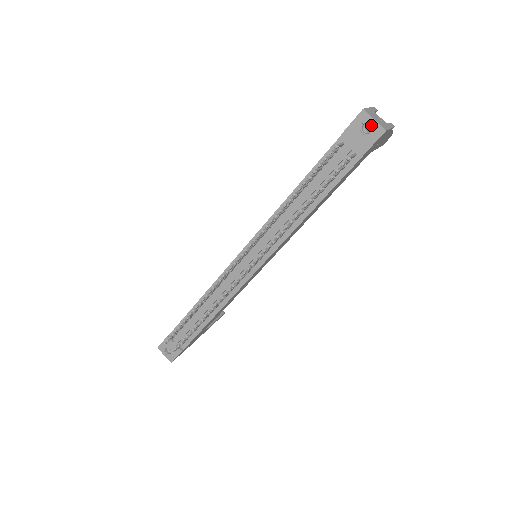
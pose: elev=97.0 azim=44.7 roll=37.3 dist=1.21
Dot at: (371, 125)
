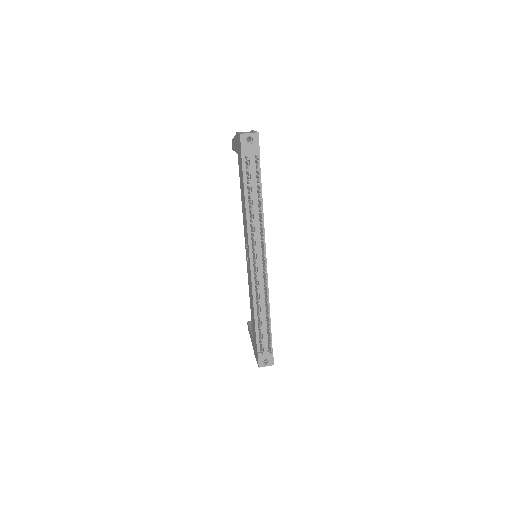
Dot at: occluded
